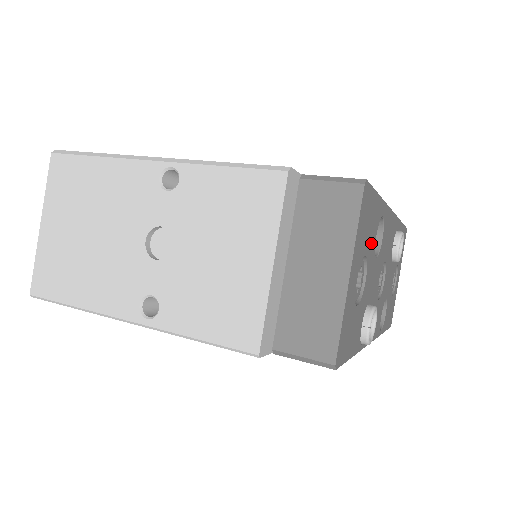
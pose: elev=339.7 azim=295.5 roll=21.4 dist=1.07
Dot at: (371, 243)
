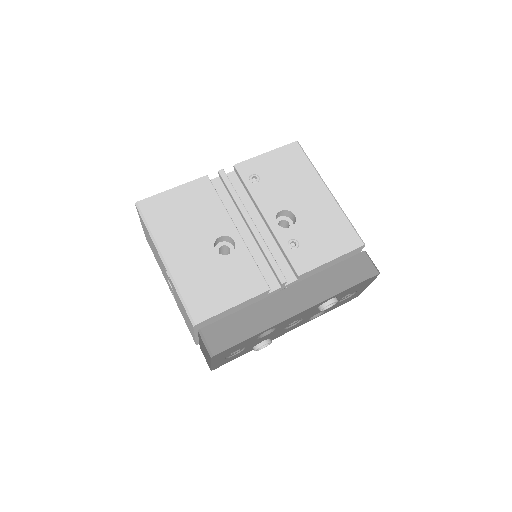
Dot at: (246, 344)
